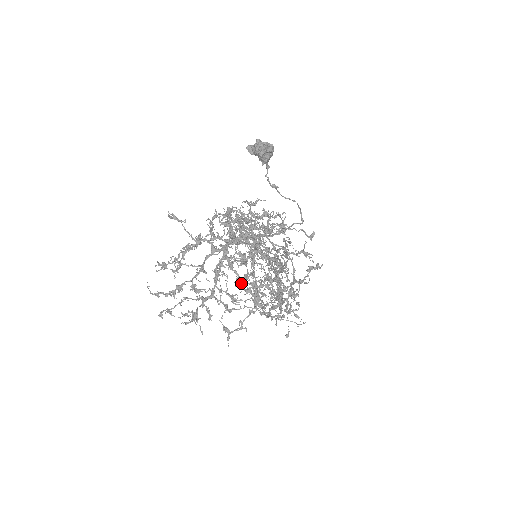
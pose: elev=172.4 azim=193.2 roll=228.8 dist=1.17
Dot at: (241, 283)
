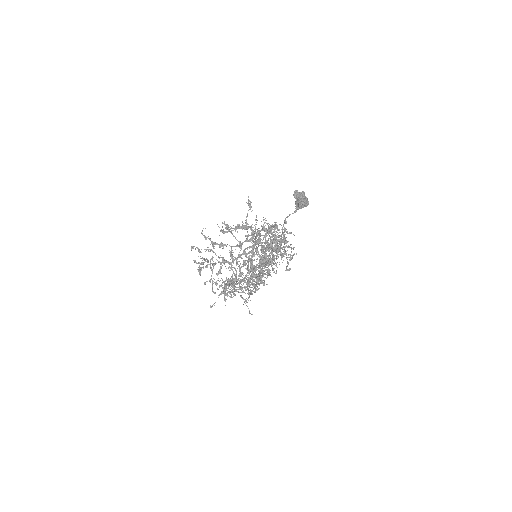
Dot at: occluded
